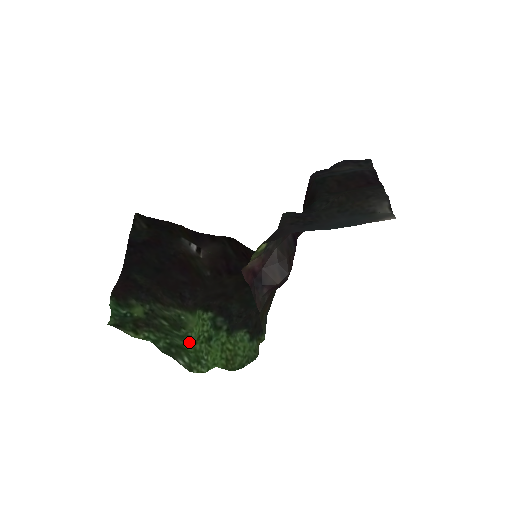
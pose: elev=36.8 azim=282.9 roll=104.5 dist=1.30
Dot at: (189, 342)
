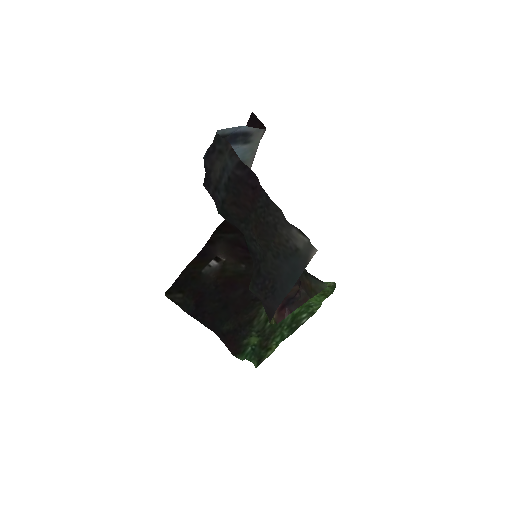
Dot at: occluded
